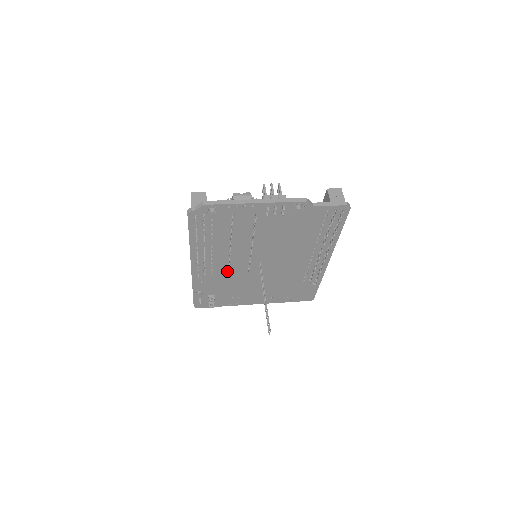
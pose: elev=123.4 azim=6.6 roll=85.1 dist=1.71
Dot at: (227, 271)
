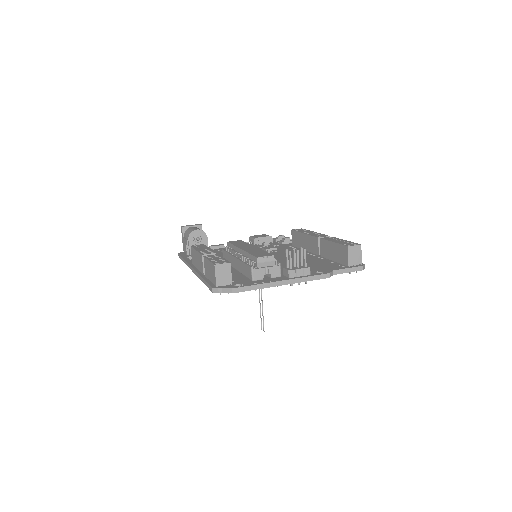
Dot at: occluded
